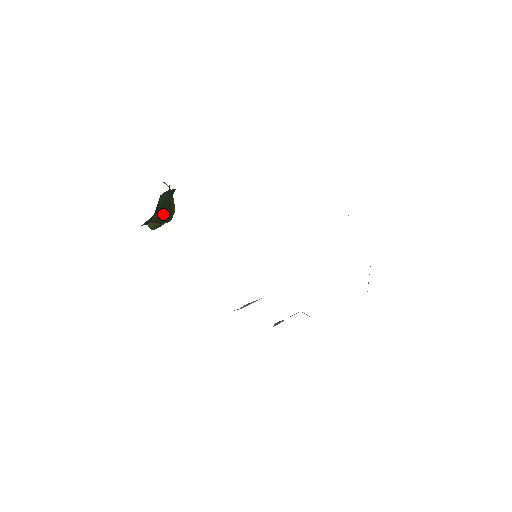
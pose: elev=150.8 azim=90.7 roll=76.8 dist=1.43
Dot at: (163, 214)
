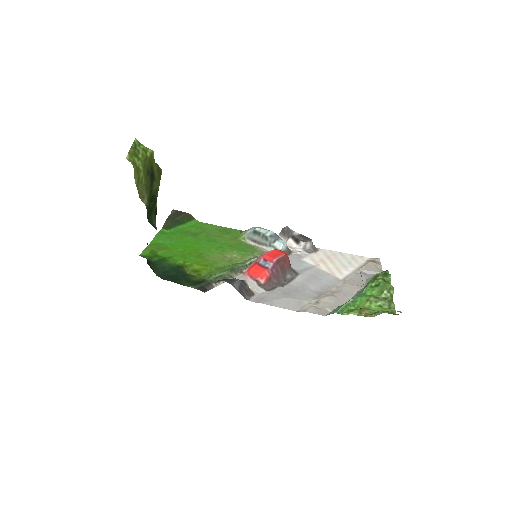
Dot at: occluded
